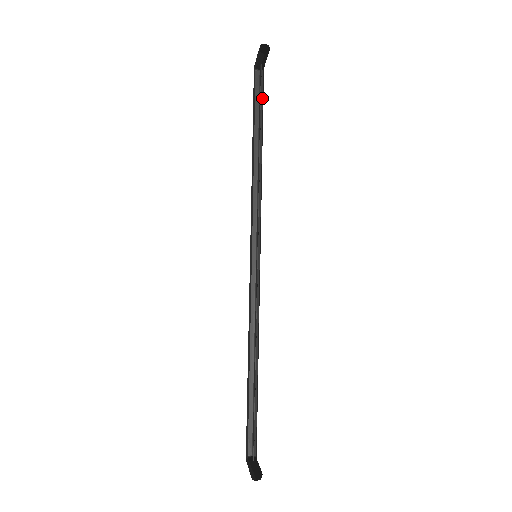
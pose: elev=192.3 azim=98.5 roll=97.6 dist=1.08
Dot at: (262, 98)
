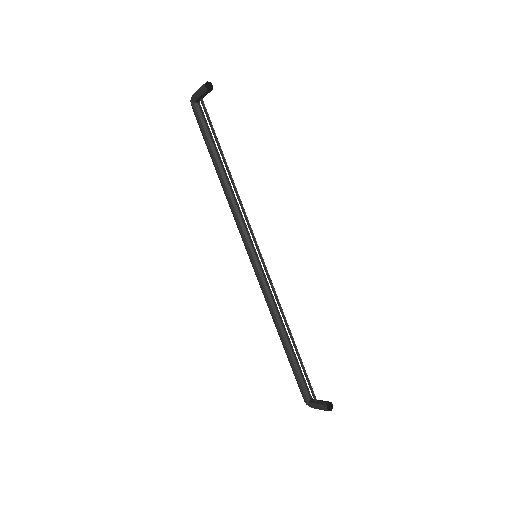
Dot at: (208, 126)
